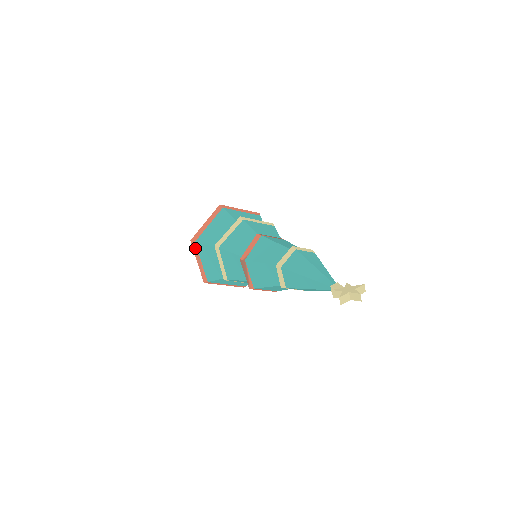
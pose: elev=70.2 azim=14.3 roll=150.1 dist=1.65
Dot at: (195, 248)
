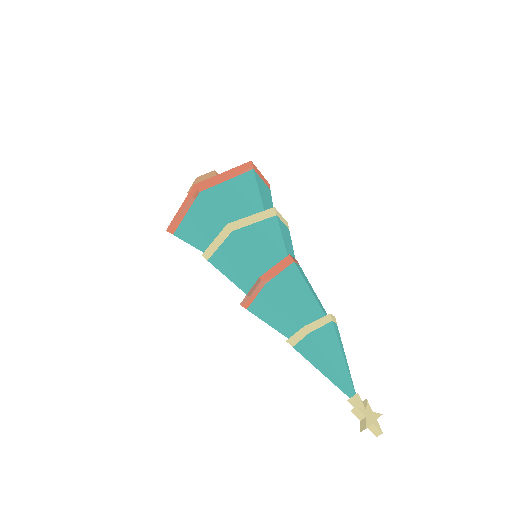
Dot at: (192, 196)
